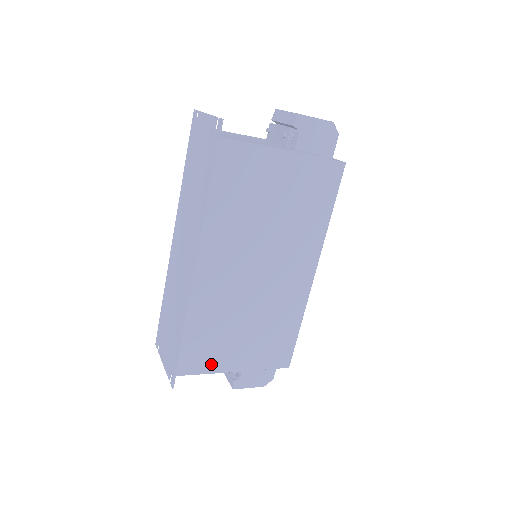
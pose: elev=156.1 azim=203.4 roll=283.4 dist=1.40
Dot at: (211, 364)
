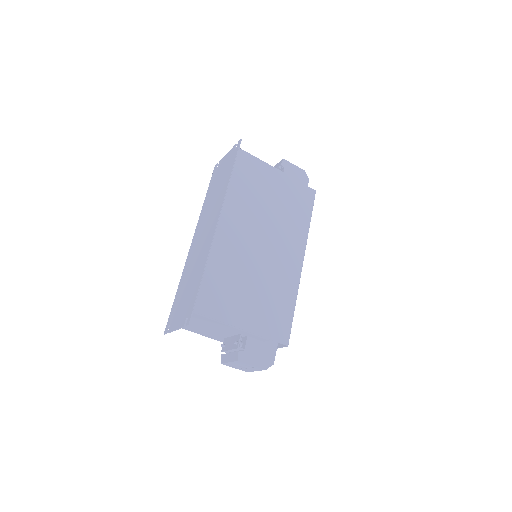
Dot at: (223, 313)
